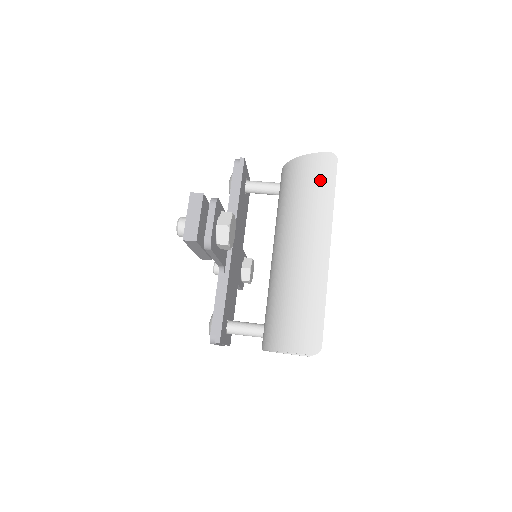
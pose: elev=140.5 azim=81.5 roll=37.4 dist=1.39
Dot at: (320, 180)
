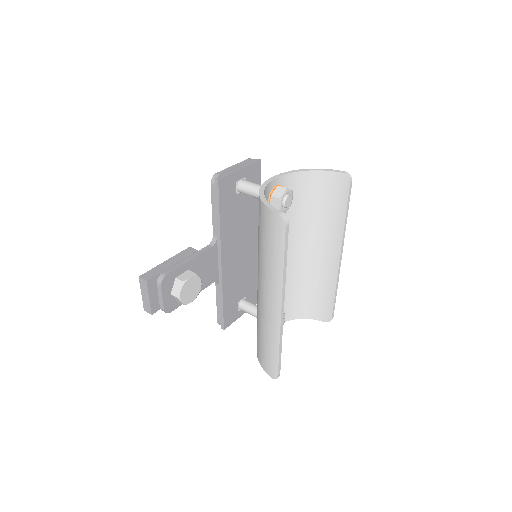
Dot at: (272, 241)
